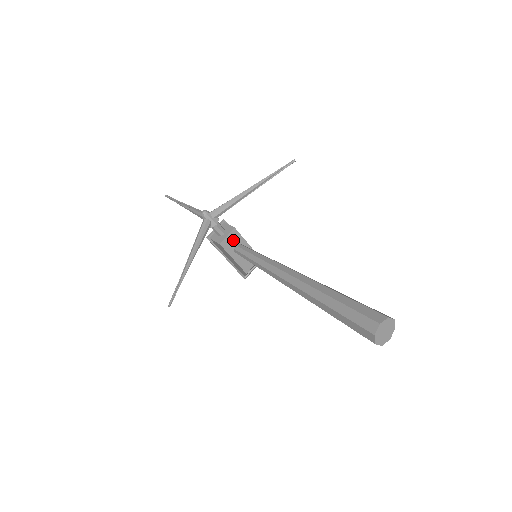
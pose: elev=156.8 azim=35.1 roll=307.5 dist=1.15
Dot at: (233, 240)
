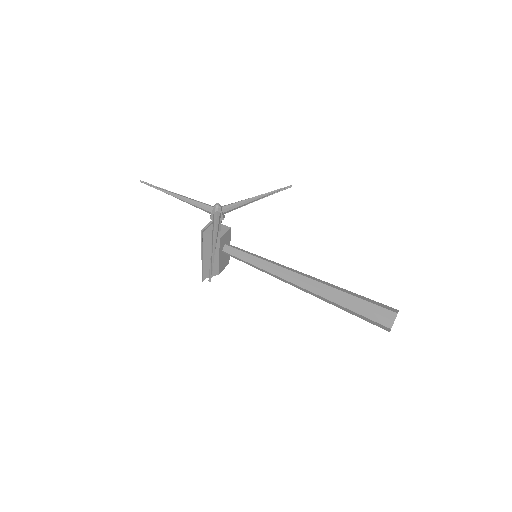
Dot at: (226, 239)
